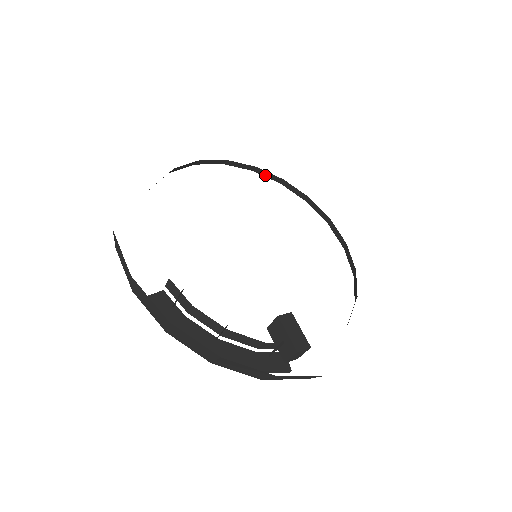
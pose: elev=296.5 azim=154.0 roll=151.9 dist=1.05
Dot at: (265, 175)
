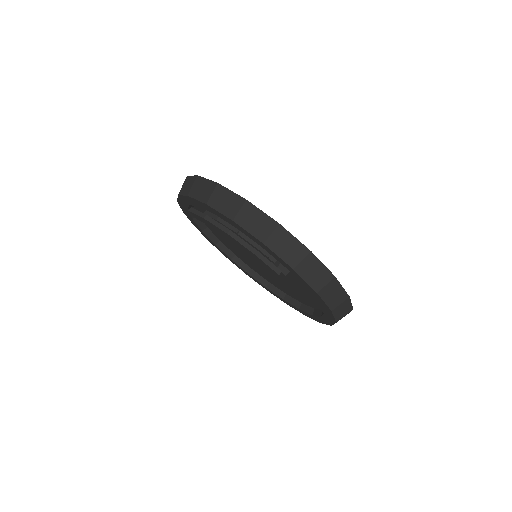
Dot at: (256, 278)
